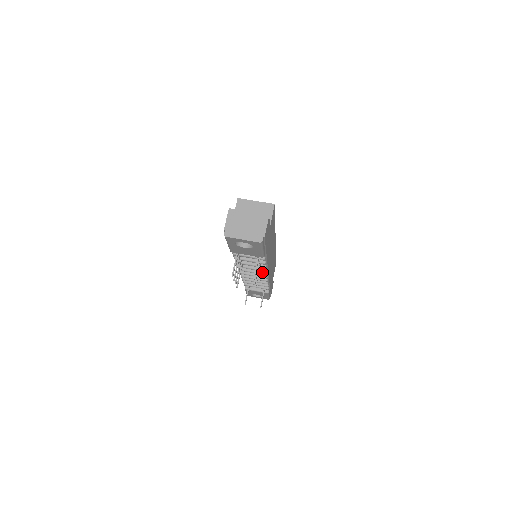
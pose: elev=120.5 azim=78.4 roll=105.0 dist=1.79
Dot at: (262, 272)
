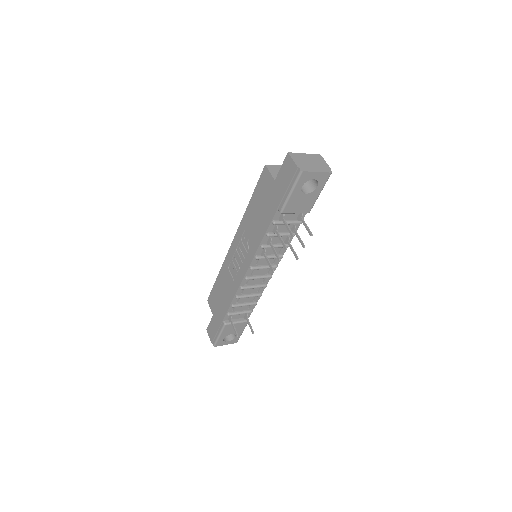
Dot at: (273, 265)
